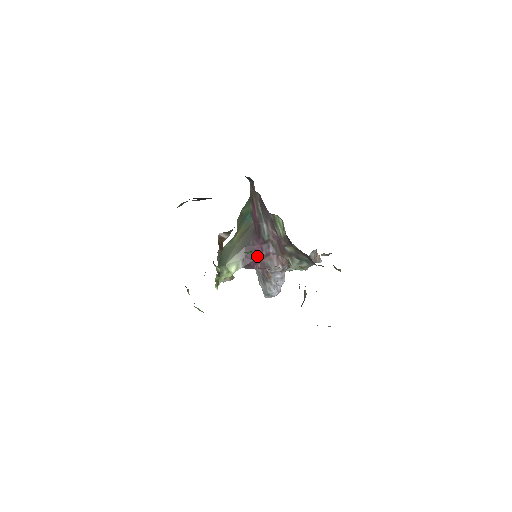
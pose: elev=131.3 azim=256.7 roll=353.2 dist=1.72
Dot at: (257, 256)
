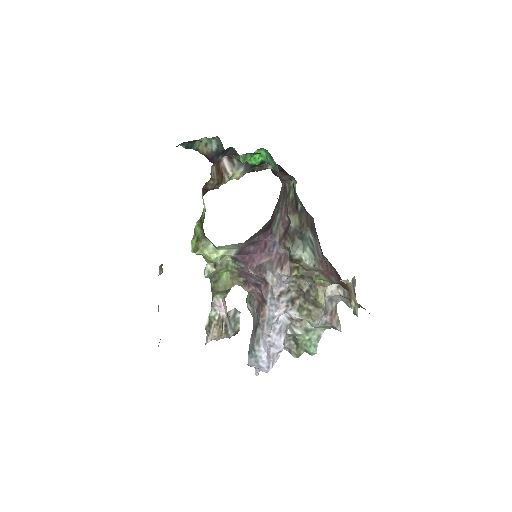
Dot at: (257, 251)
